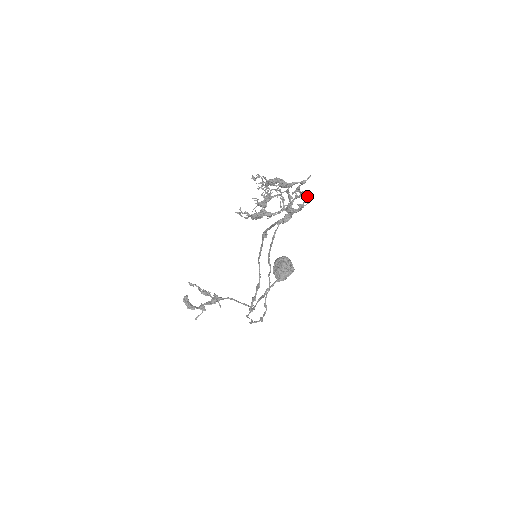
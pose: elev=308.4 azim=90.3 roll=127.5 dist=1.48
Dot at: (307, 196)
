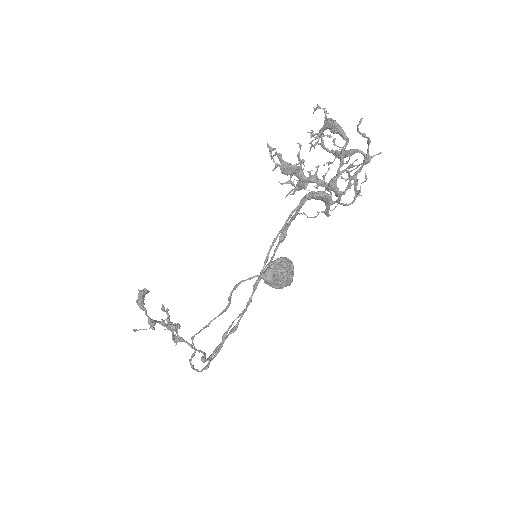
Dot at: (363, 182)
